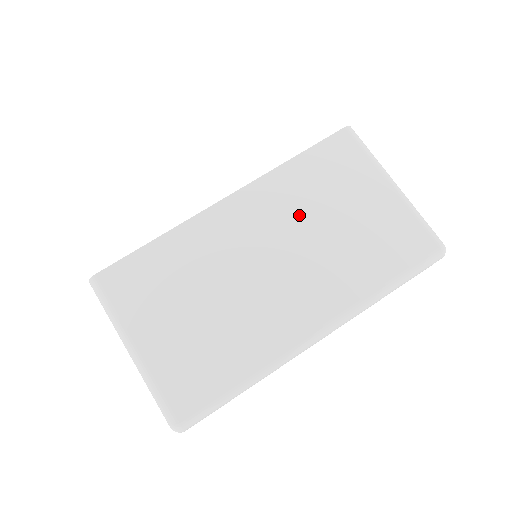
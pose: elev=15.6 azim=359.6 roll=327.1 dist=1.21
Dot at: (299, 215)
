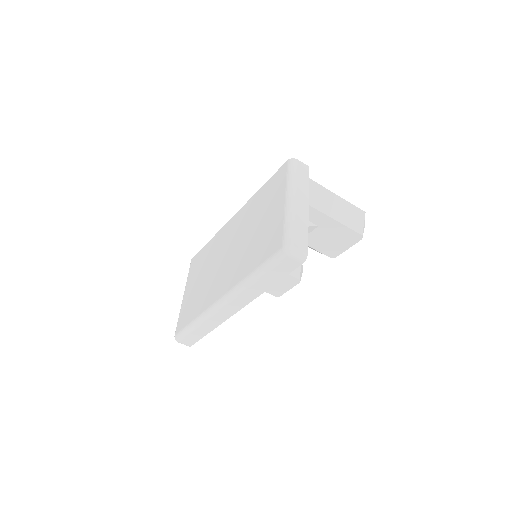
Dot at: (246, 225)
